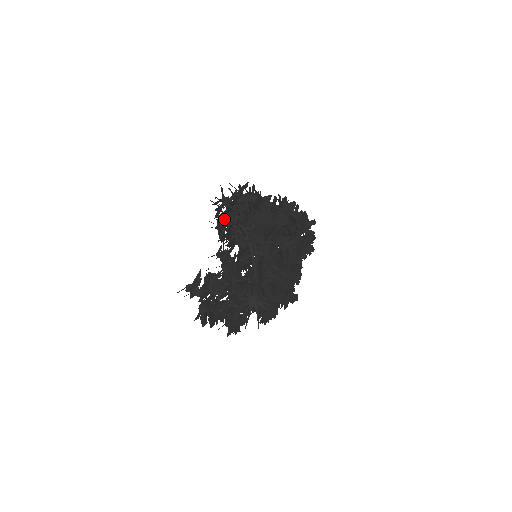
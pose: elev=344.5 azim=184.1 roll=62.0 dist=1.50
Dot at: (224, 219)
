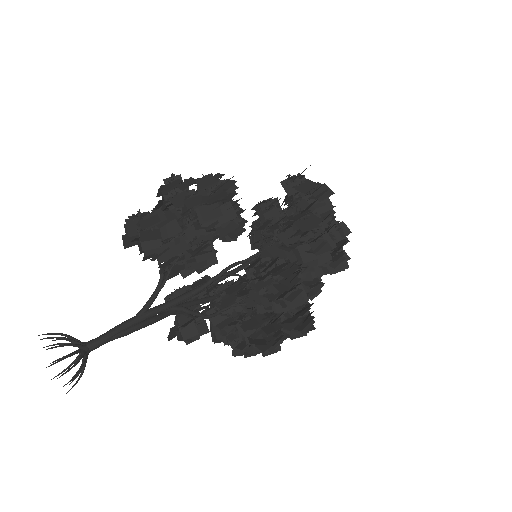
Dot at: occluded
